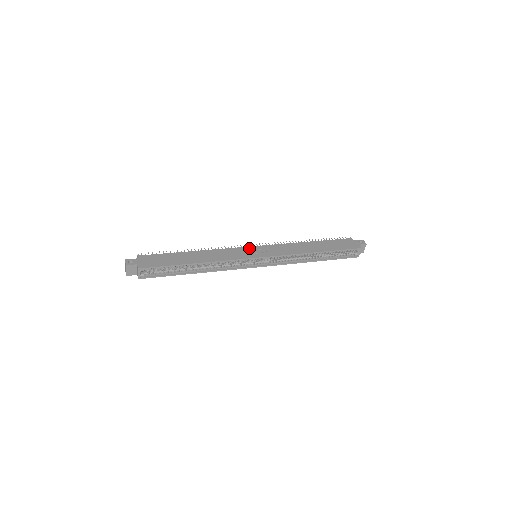
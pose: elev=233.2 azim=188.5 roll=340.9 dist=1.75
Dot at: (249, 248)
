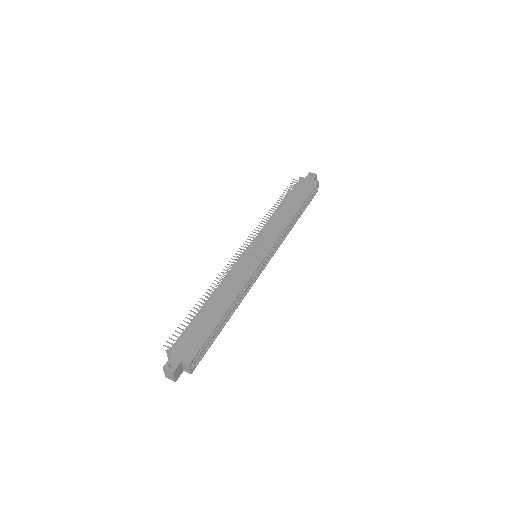
Dot at: (247, 253)
